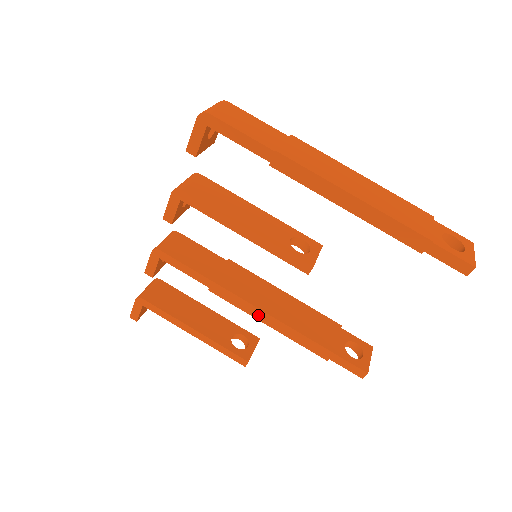
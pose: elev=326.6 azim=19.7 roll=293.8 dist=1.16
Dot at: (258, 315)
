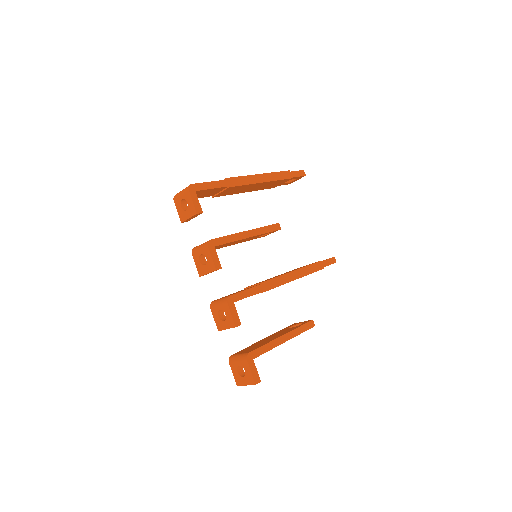
Dot at: (290, 278)
